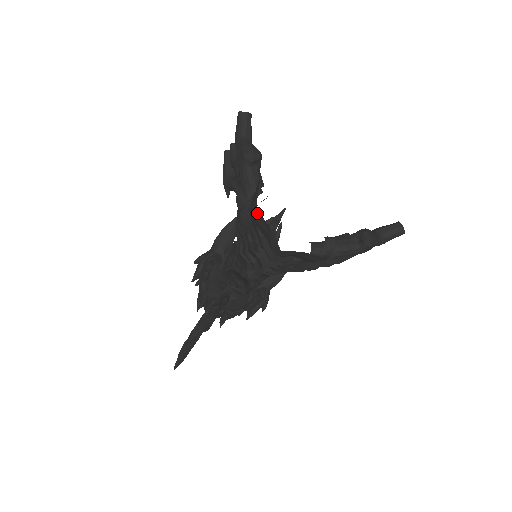
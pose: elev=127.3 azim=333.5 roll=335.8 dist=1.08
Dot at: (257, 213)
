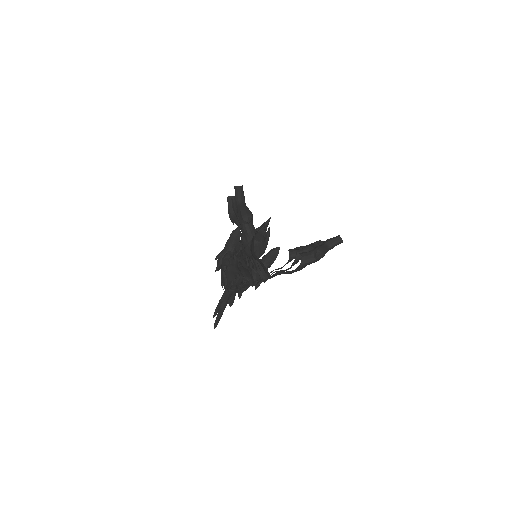
Dot at: (255, 256)
